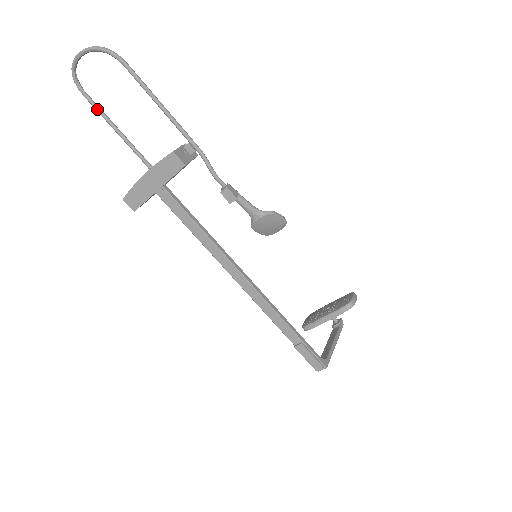
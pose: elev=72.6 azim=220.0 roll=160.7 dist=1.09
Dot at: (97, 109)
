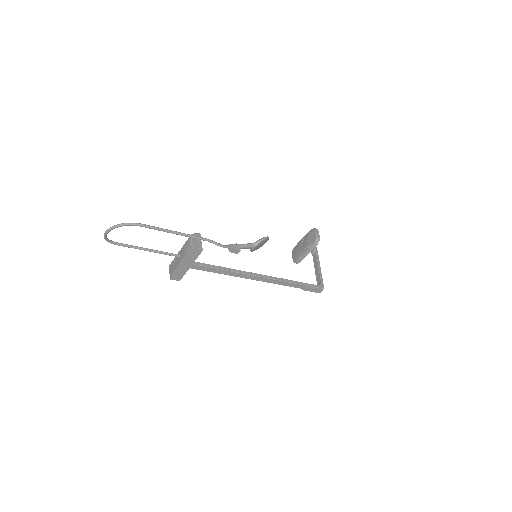
Dot at: (130, 247)
